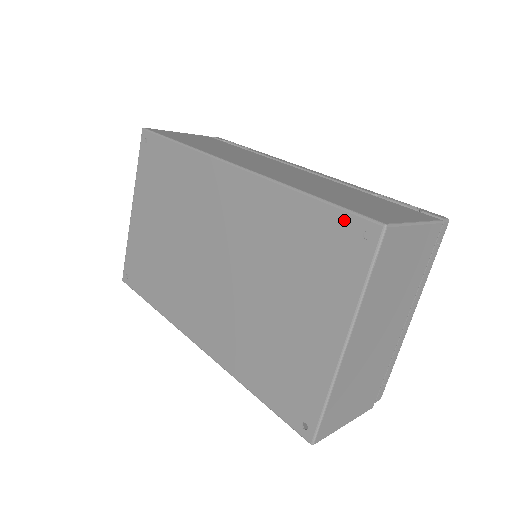
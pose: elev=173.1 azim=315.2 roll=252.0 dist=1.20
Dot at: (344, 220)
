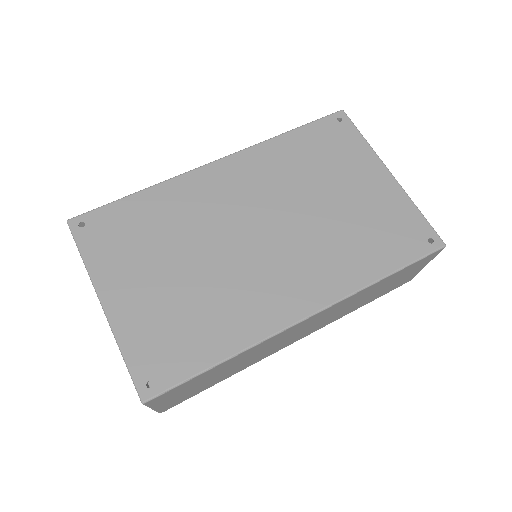
Dot at: (322, 123)
